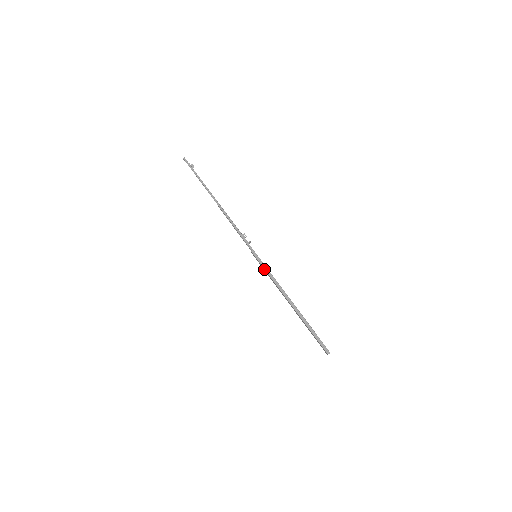
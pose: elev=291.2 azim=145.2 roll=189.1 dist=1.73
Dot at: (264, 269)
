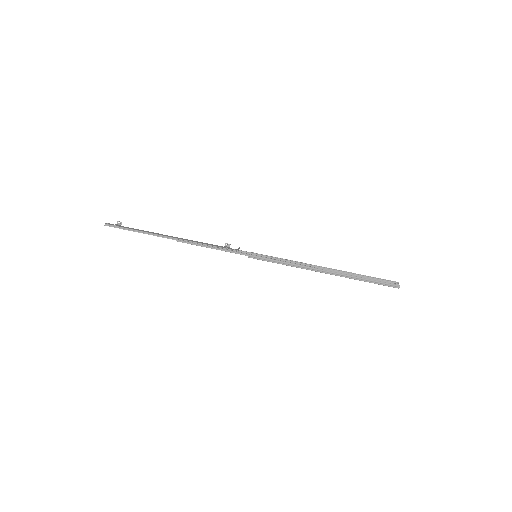
Dot at: occluded
